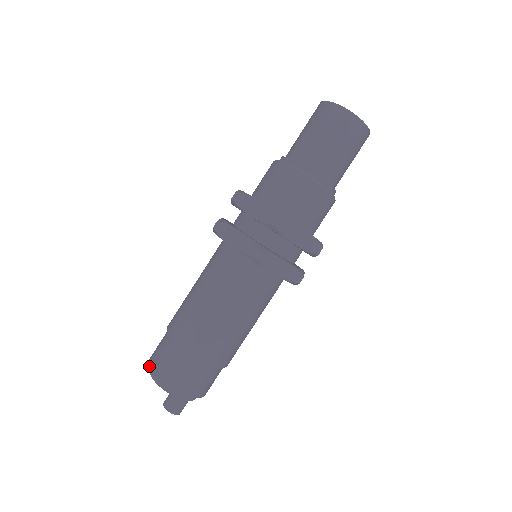
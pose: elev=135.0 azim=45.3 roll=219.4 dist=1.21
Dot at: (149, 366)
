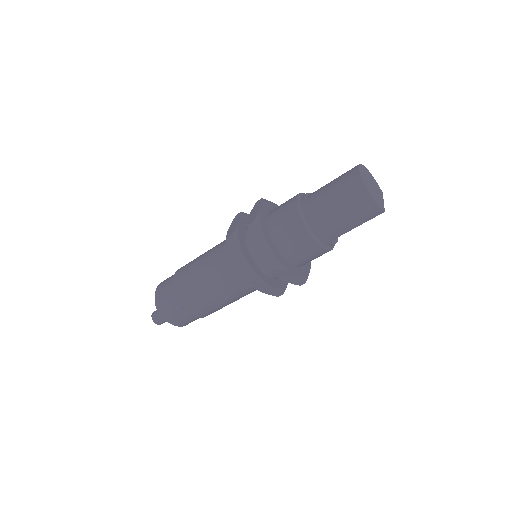
Dot at: occluded
